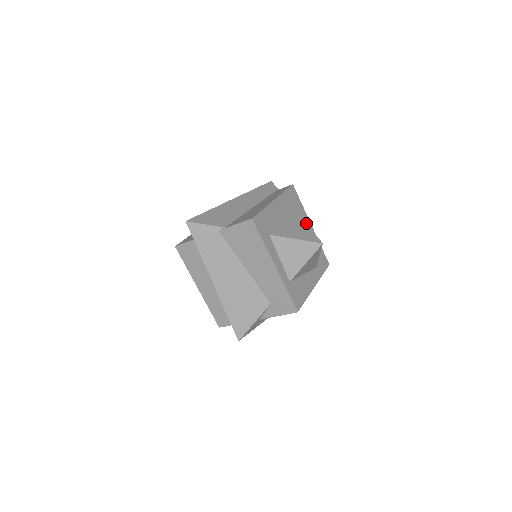
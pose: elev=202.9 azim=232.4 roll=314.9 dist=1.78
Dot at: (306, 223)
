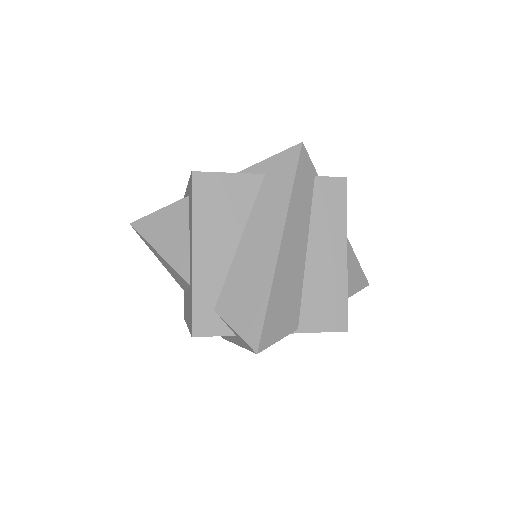
Dot at: occluded
